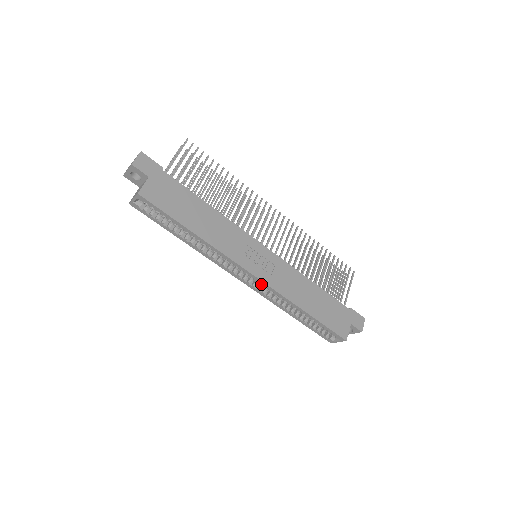
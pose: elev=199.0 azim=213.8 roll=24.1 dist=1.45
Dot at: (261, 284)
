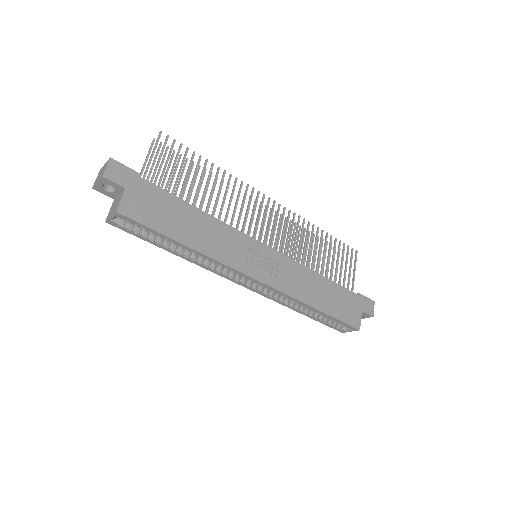
Dot at: occluded
